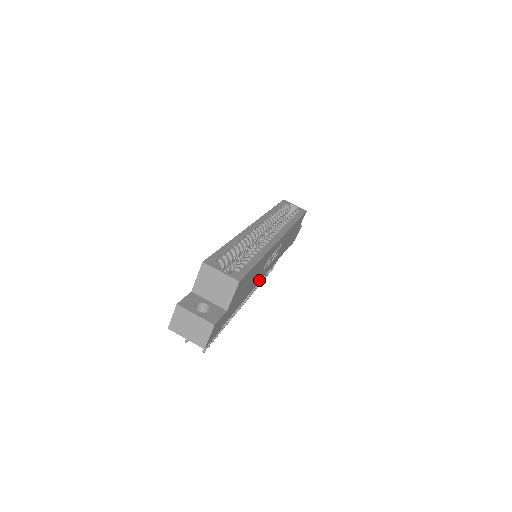
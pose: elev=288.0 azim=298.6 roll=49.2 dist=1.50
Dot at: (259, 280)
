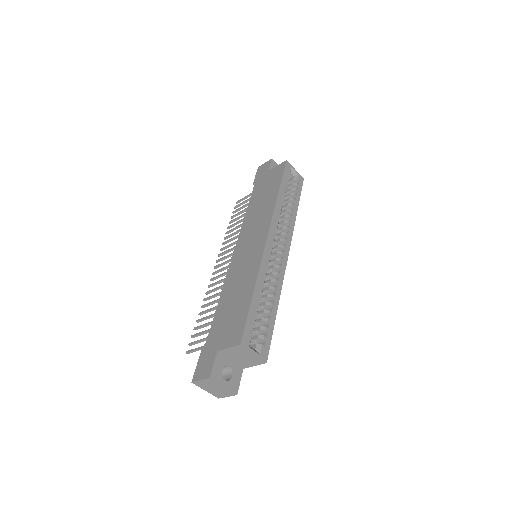
Dot at: occluded
